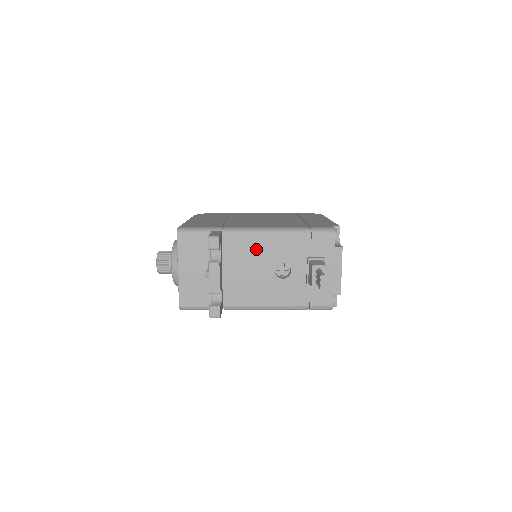
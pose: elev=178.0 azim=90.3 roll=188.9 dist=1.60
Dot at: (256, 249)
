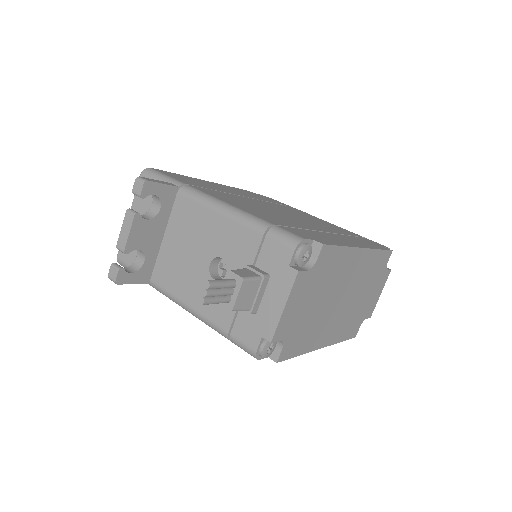
Dot at: (201, 225)
